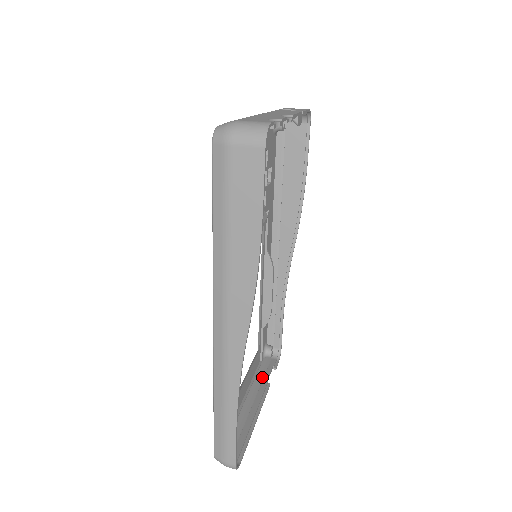
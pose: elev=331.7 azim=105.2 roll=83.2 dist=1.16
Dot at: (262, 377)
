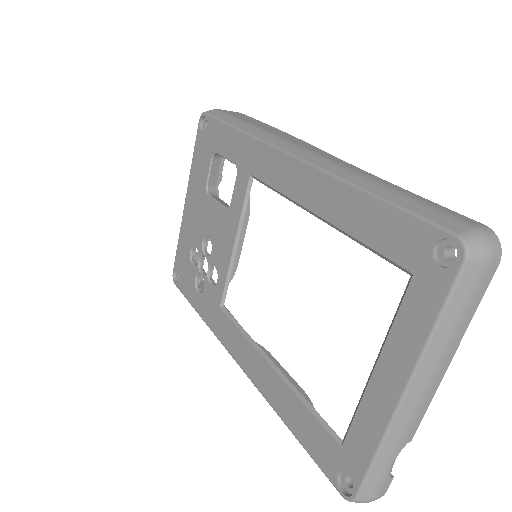
Dot at: occluded
